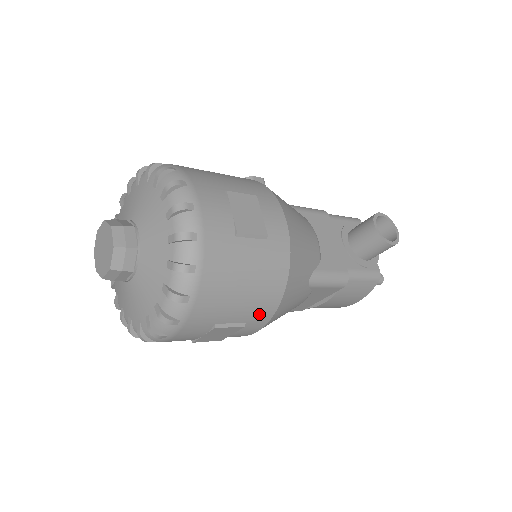
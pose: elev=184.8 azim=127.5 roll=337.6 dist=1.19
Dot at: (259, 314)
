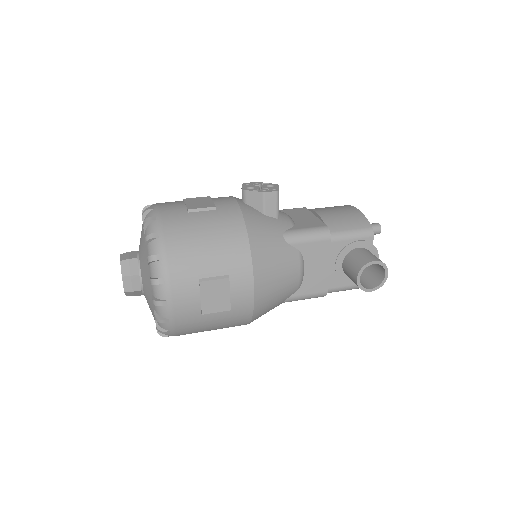
Dot at: occluded
